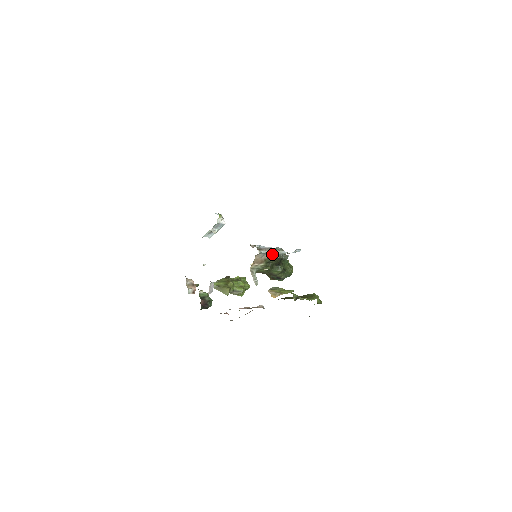
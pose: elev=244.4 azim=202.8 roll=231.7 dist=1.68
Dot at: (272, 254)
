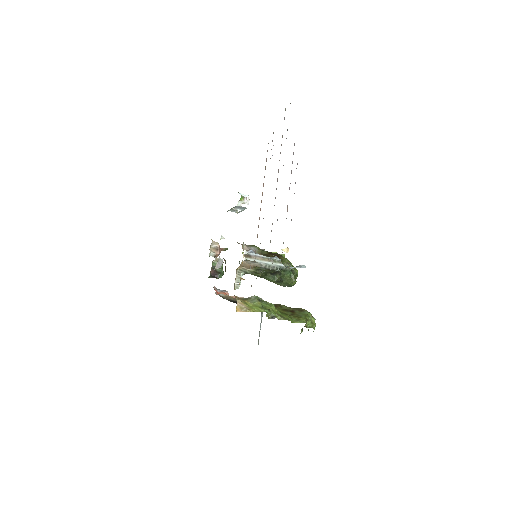
Dot at: (263, 264)
